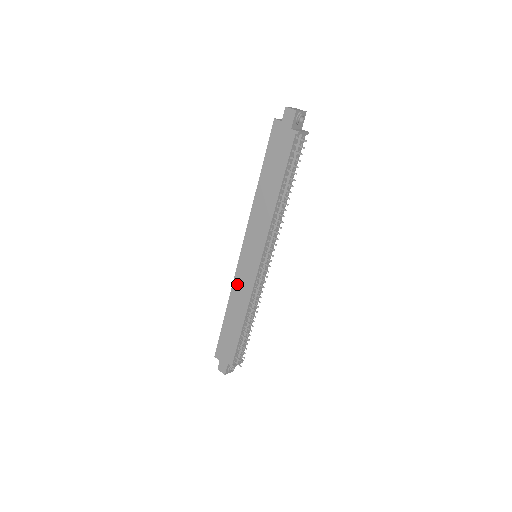
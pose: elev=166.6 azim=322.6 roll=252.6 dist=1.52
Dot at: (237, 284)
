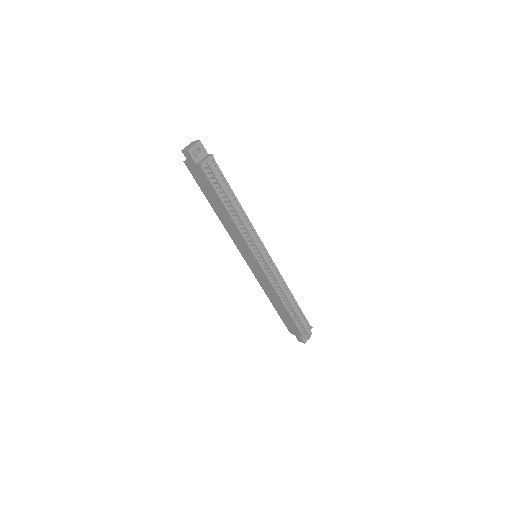
Dot at: (260, 281)
